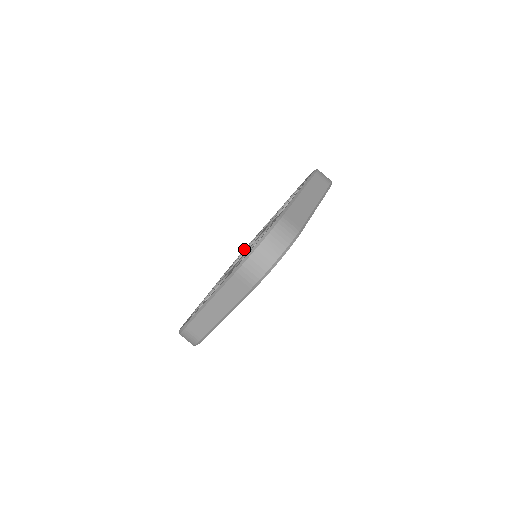
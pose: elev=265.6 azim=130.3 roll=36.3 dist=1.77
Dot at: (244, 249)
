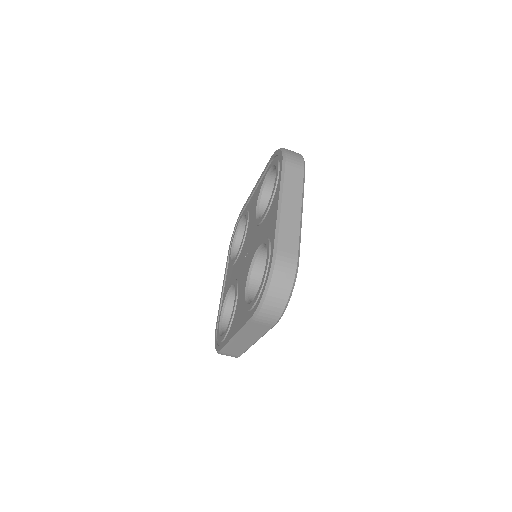
Dot at: (235, 225)
